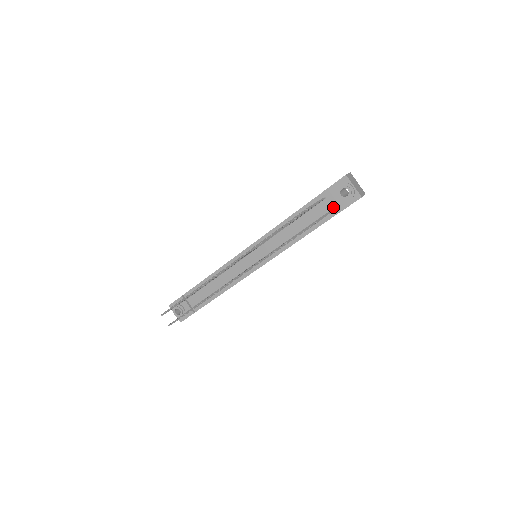
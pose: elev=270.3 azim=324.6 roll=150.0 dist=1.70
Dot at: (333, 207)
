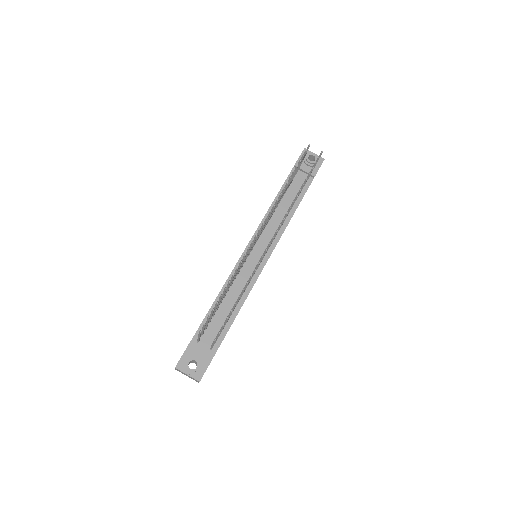
Dot at: occluded
